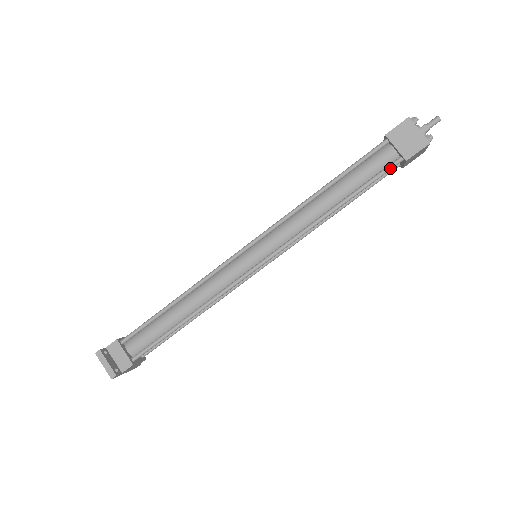
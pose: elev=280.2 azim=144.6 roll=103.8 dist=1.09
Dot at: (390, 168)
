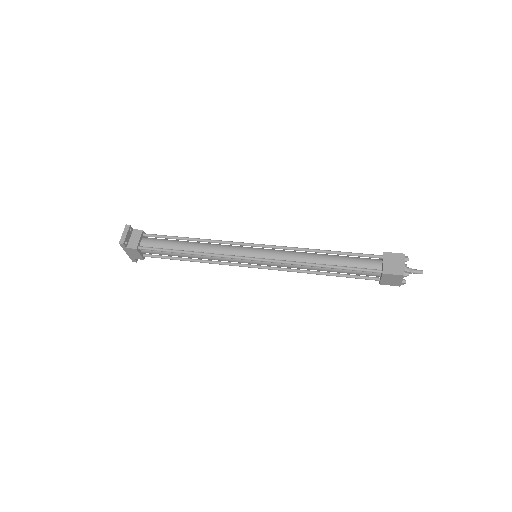
Dot at: (371, 270)
